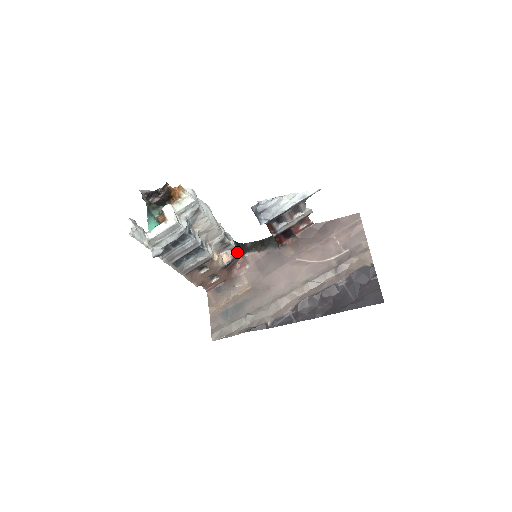
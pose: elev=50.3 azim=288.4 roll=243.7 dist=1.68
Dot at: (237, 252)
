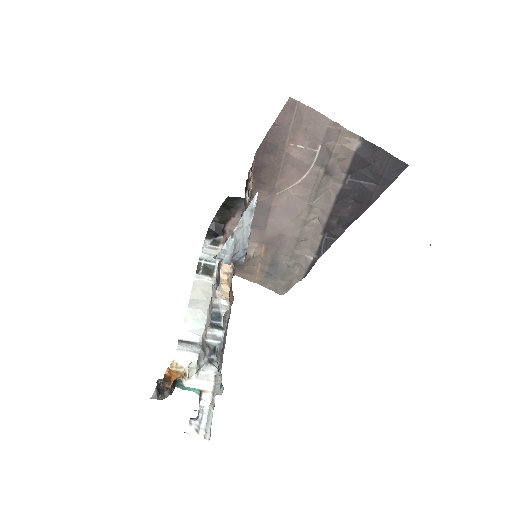
Dot at: (223, 245)
